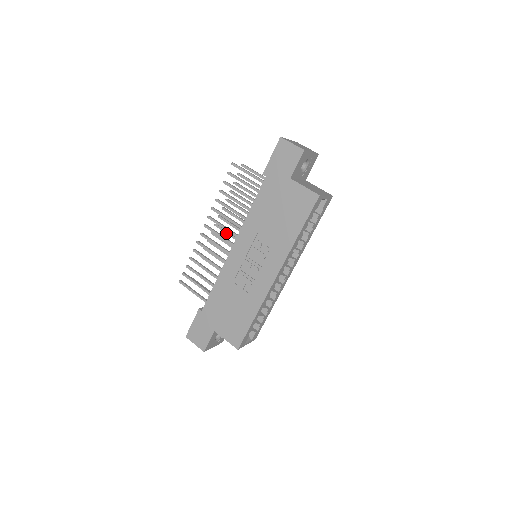
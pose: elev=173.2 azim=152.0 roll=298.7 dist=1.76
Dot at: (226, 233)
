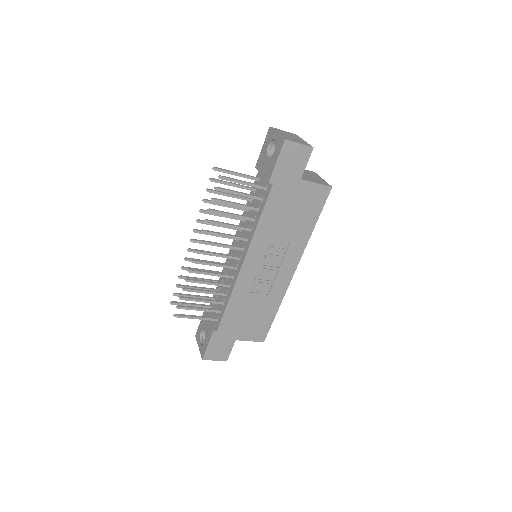
Dot at: occluded
